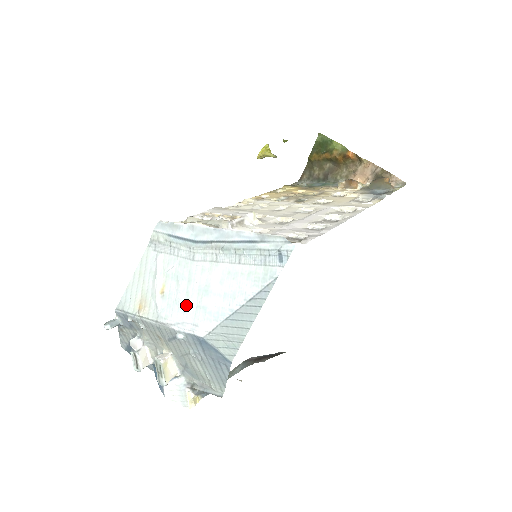
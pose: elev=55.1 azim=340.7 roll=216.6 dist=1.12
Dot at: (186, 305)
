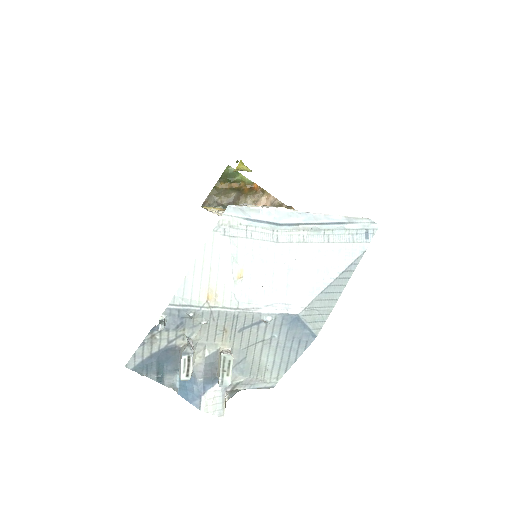
Dot at: (275, 286)
